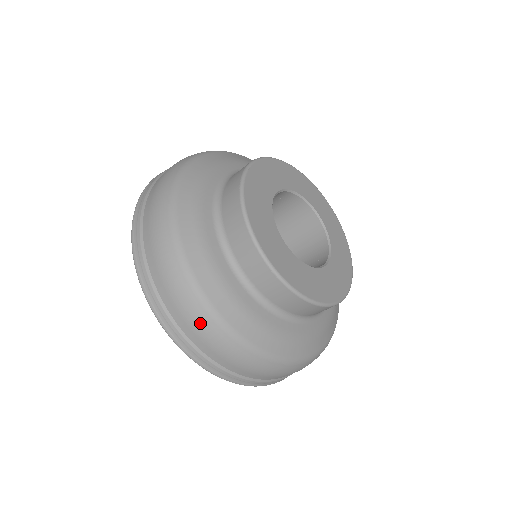
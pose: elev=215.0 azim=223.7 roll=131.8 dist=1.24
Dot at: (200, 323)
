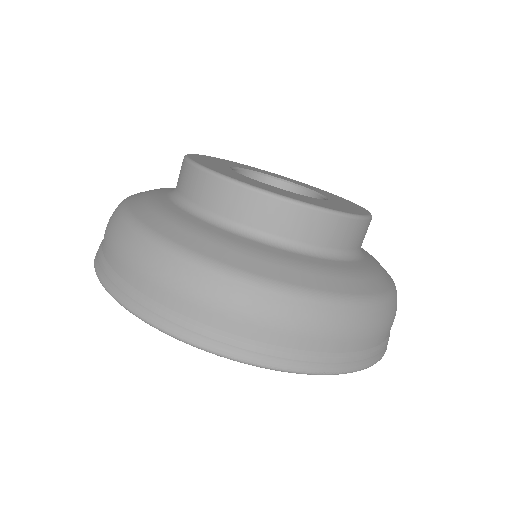
Dot at: (248, 303)
